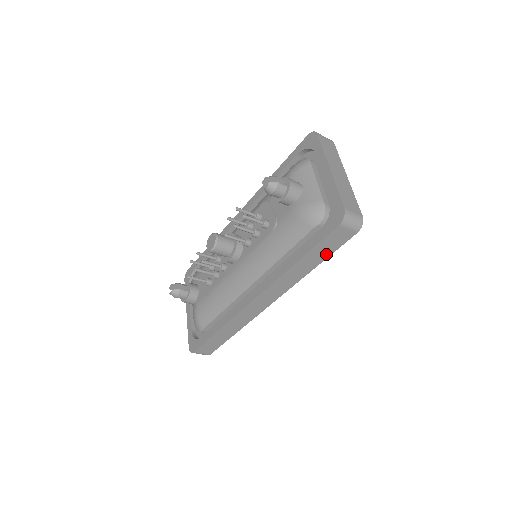
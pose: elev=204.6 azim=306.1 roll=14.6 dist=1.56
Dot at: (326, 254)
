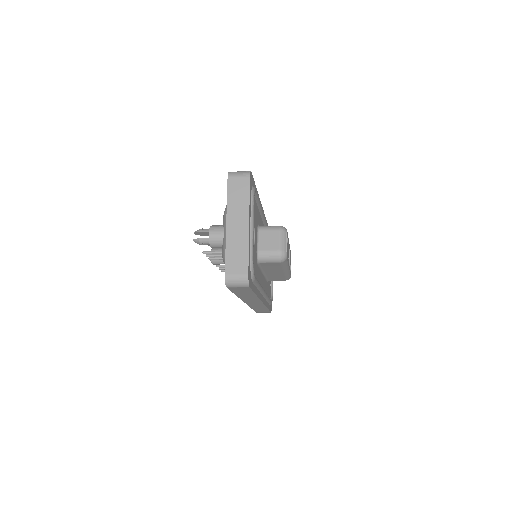
Dot at: (249, 292)
